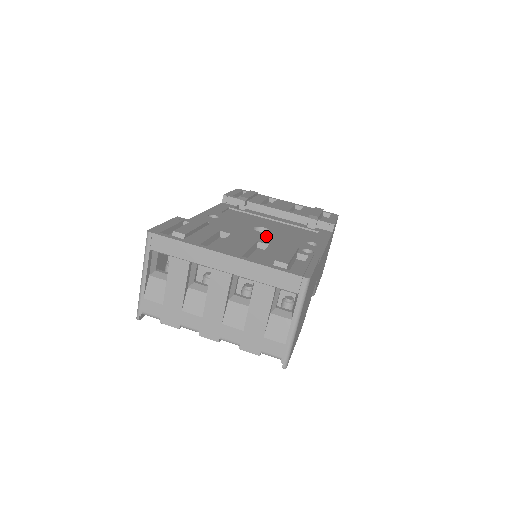
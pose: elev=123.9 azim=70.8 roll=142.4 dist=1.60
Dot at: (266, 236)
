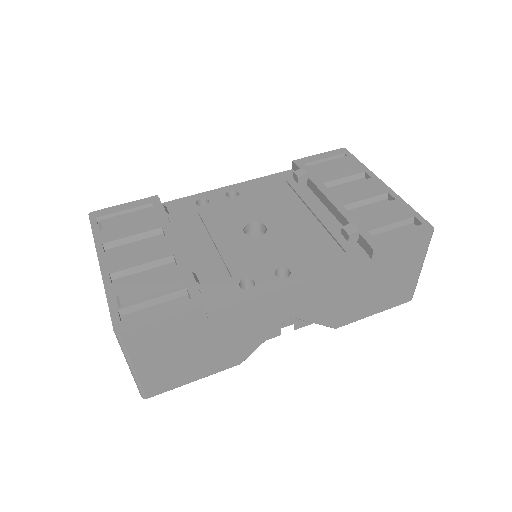
Dot at: (238, 242)
